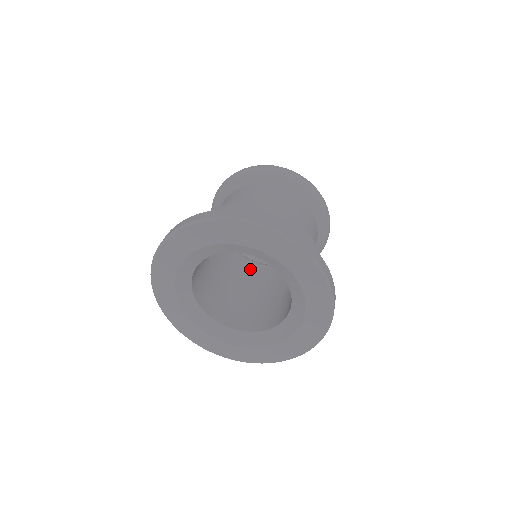
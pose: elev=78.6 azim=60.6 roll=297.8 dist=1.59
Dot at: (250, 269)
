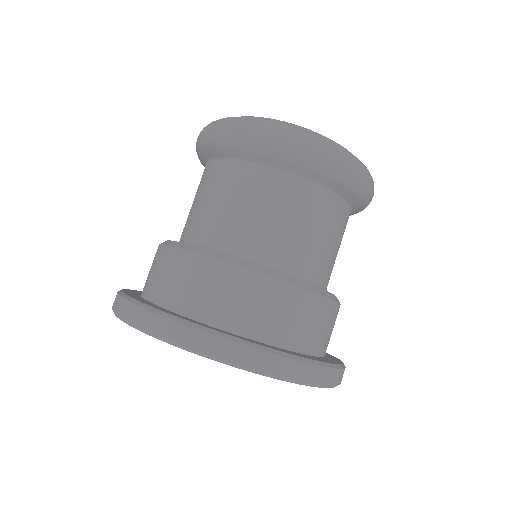
Dot at: occluded
